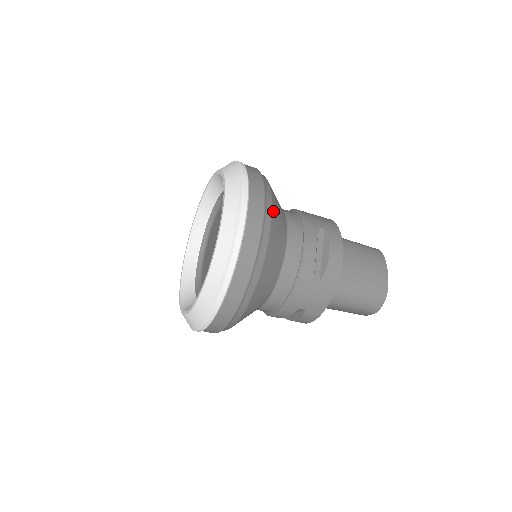
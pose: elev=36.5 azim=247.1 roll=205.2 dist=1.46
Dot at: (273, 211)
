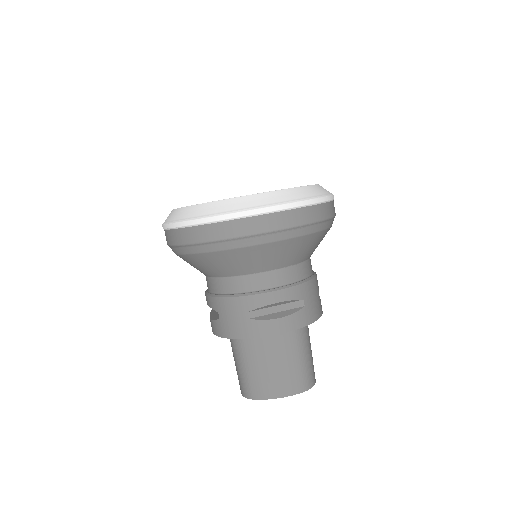
Dot at: occluded
